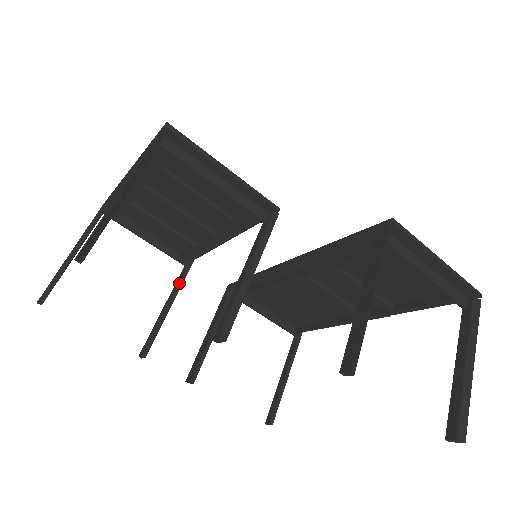
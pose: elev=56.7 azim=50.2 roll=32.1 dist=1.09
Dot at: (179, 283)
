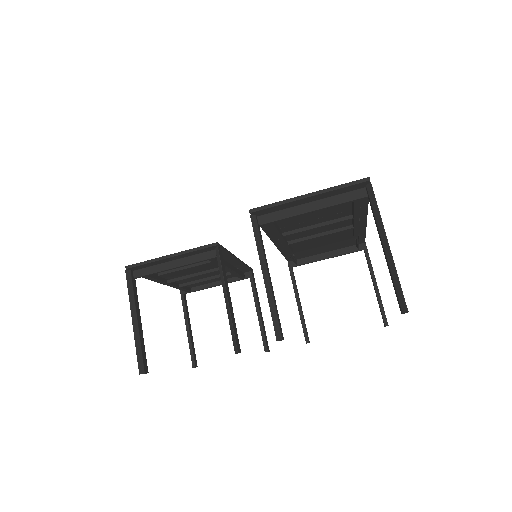
Dot at: (253, 292)
